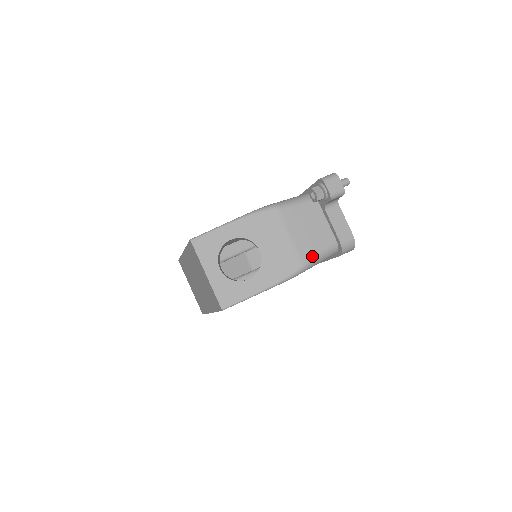
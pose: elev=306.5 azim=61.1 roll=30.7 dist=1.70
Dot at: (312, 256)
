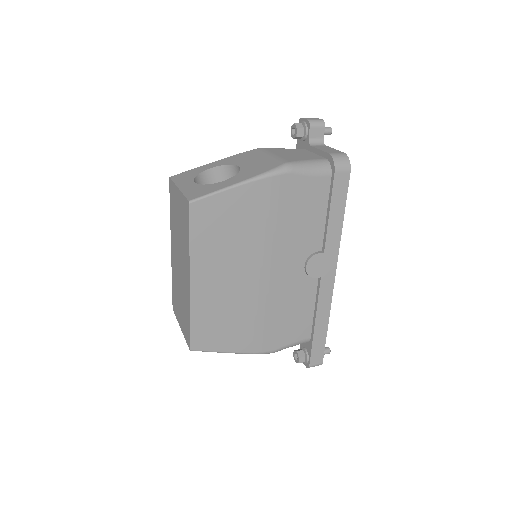
Dot at: (297, 161)
